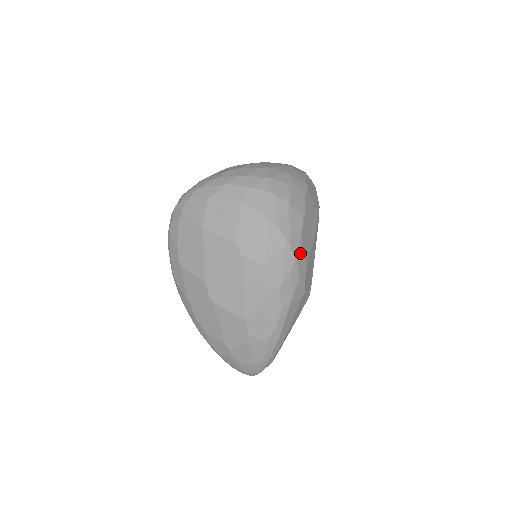
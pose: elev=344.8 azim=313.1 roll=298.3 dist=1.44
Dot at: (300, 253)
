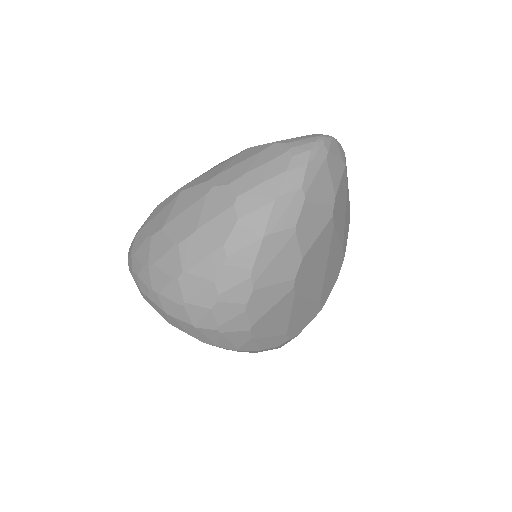
Dot at: (263, 343)
